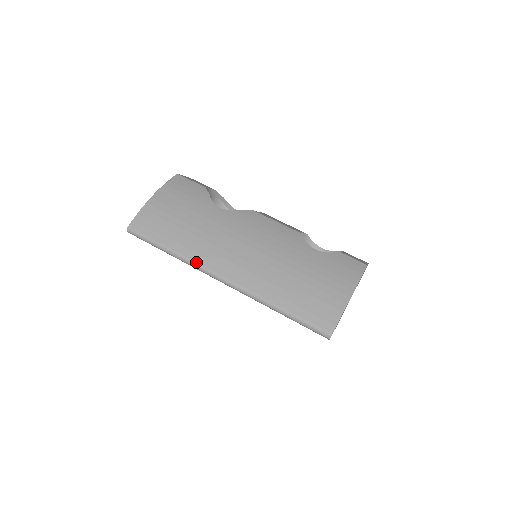
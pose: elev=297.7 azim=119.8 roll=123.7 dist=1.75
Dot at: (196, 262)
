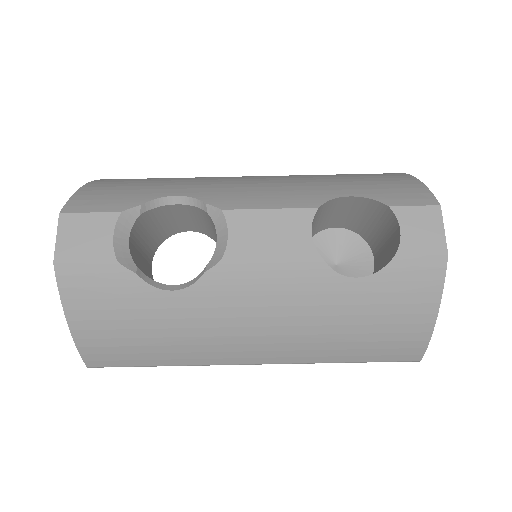
Dot at: (207, 365)
